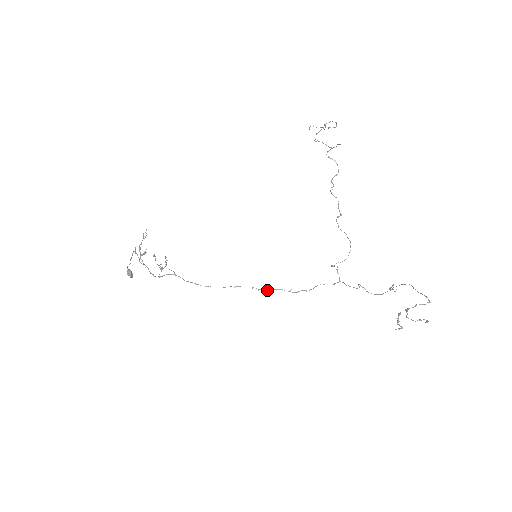
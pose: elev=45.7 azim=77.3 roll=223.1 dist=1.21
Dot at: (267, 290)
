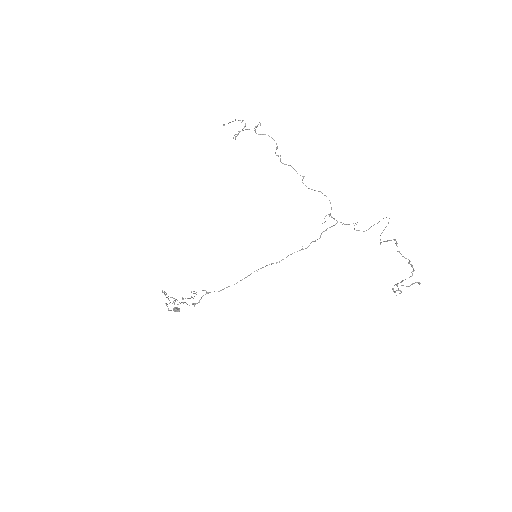
Dot at: (283, 259)
